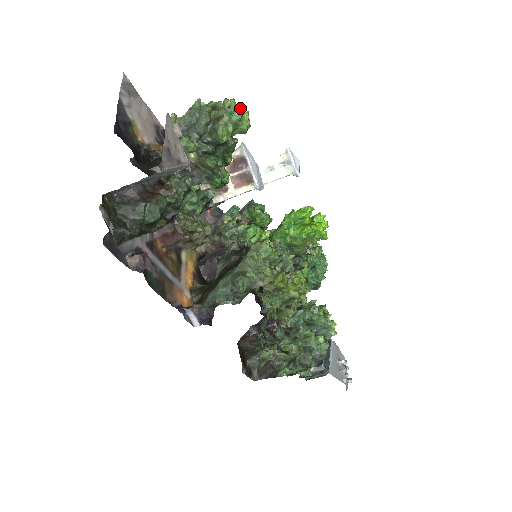
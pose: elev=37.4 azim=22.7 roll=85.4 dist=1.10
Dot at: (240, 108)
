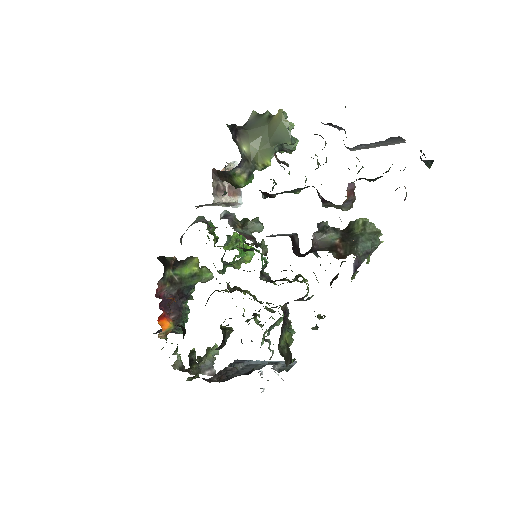
Dot at: occluded
